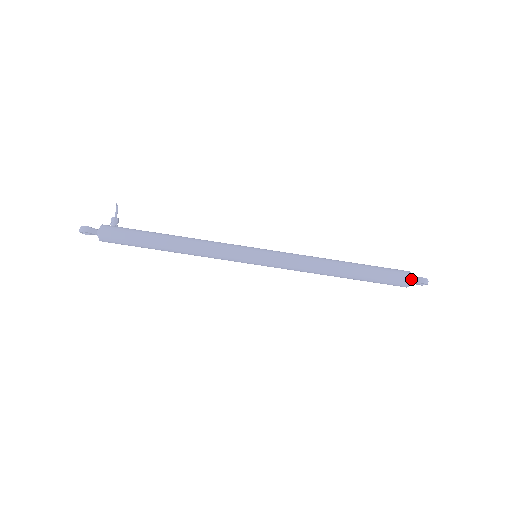
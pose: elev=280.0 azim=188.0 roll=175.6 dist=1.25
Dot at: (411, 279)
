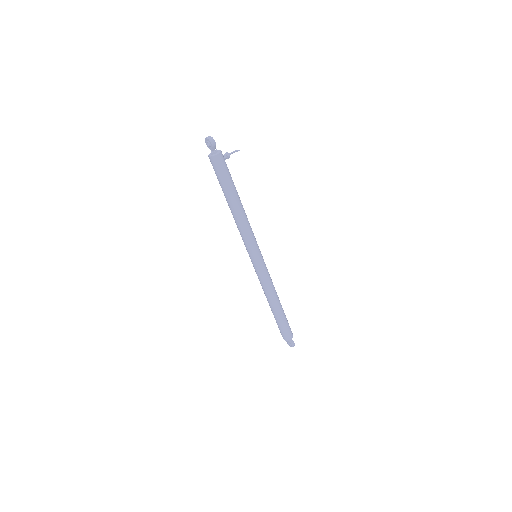
Dot at: (290, 338)
